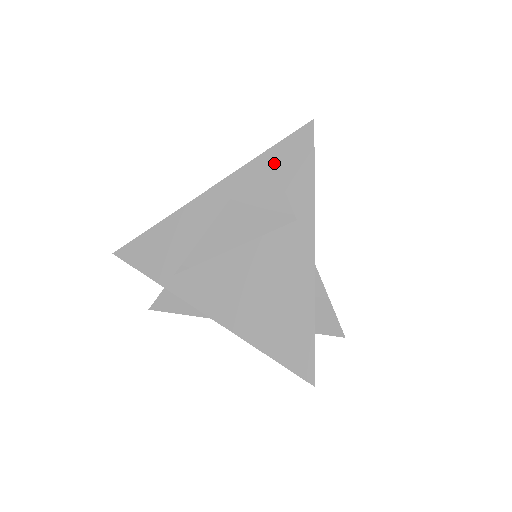
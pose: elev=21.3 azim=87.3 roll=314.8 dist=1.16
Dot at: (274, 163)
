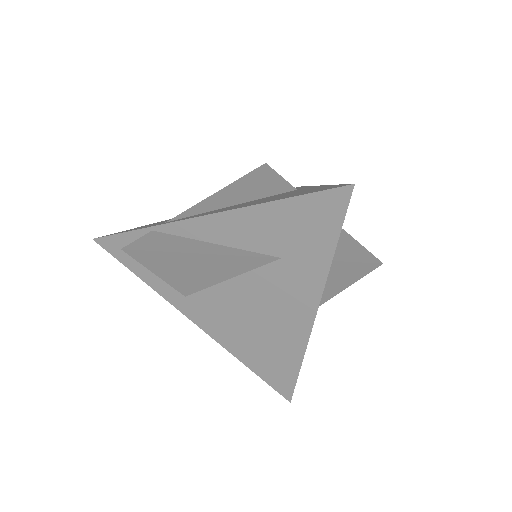
Dot at: occluded
